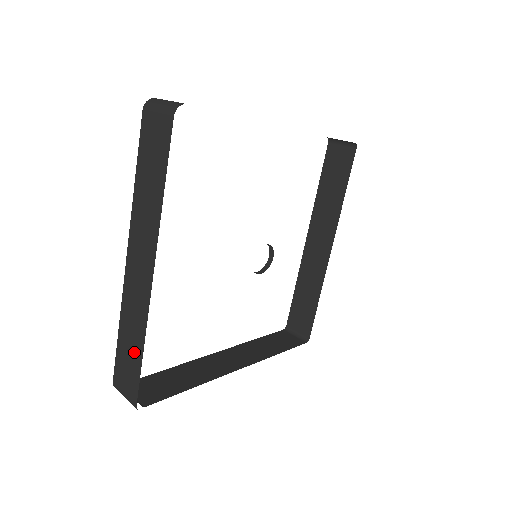
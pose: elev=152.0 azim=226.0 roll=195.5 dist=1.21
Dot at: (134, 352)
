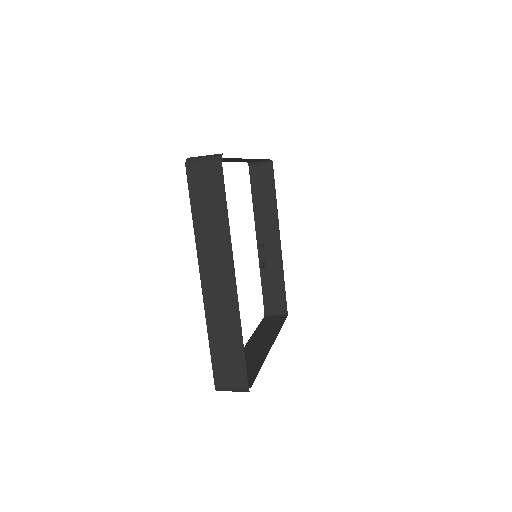
Dot at: occluded
